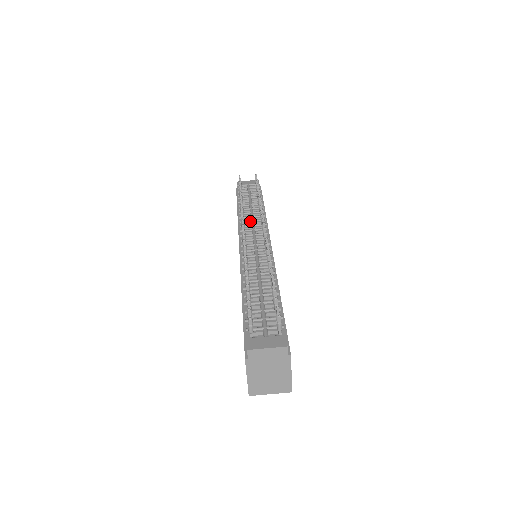
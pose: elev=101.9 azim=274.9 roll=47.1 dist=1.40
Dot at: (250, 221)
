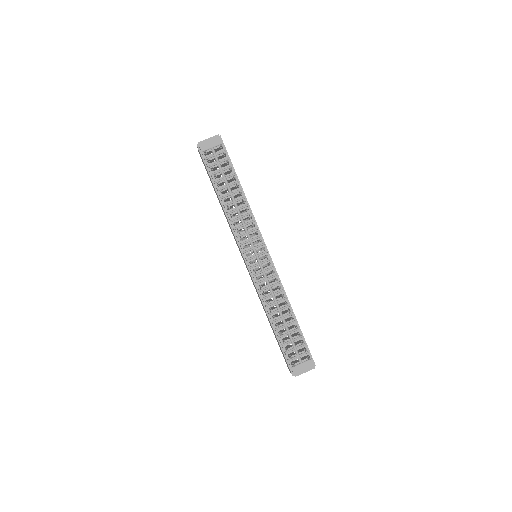
Dot at: (242, 226)
